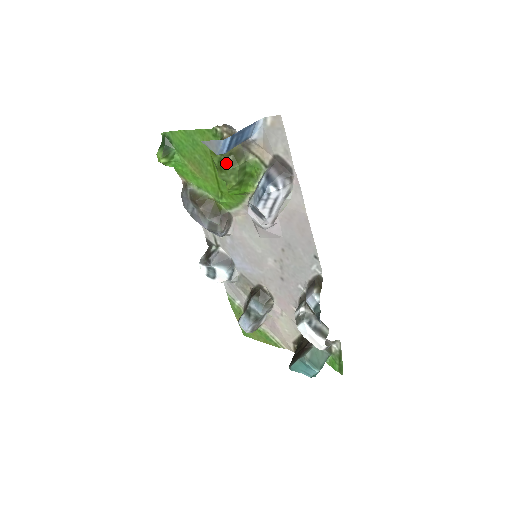
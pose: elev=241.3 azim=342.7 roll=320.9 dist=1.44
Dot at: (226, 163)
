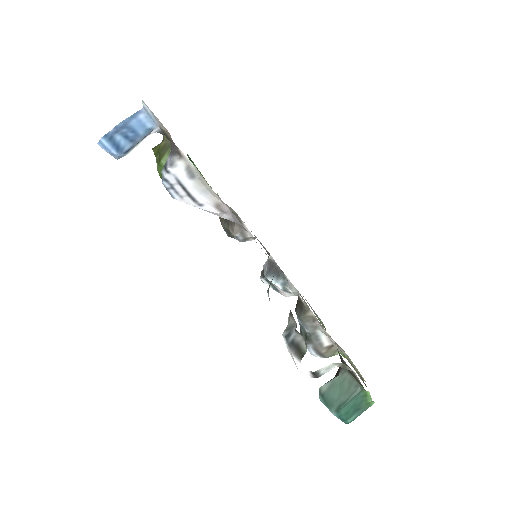
Dot at: occluded
